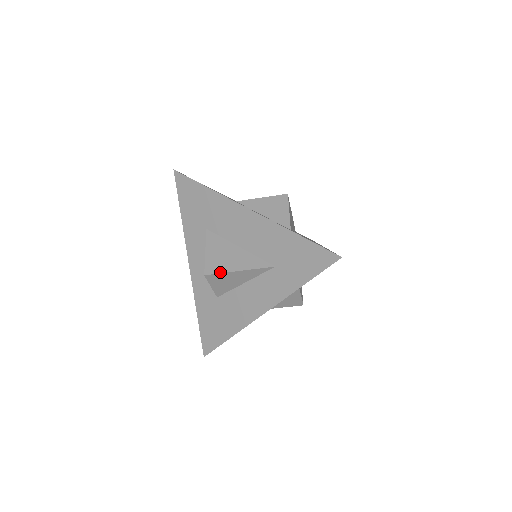
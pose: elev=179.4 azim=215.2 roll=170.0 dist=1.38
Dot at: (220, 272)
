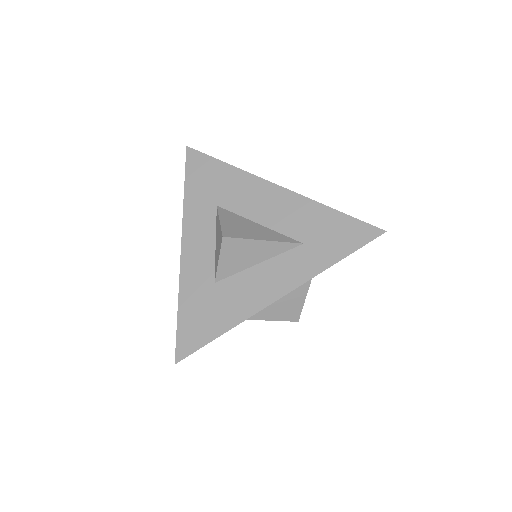
Dot at: (241, 237)
